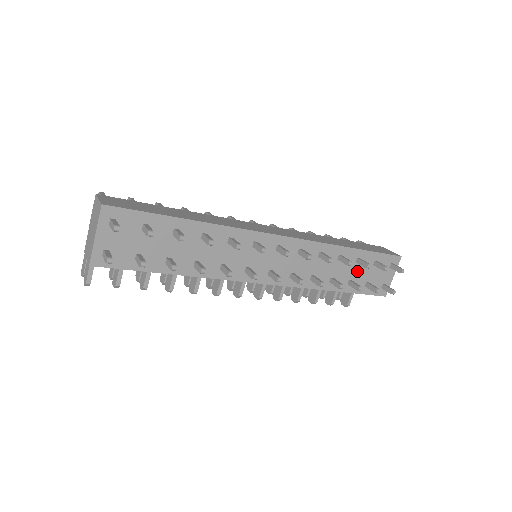
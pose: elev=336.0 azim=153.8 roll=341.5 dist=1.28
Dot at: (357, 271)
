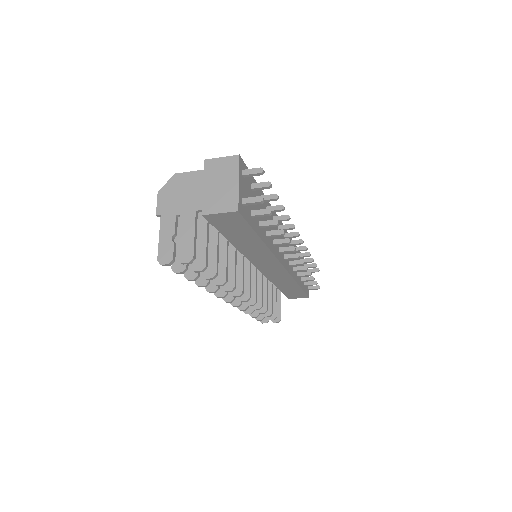
Dot at: (301, 271)
